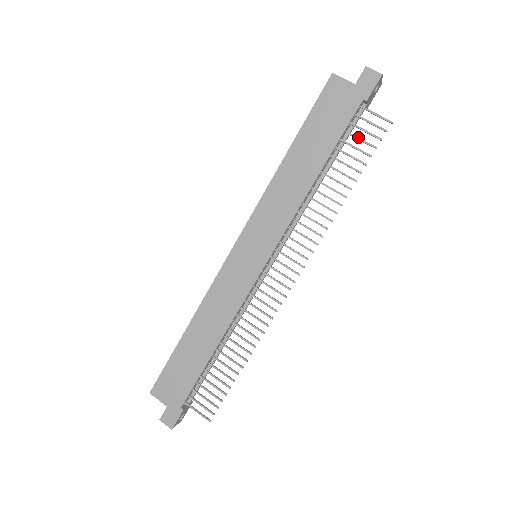
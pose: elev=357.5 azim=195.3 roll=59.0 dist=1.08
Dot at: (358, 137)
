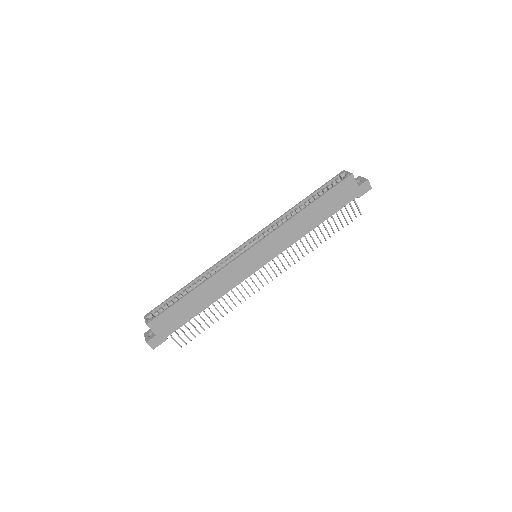
Dot at: occluded
